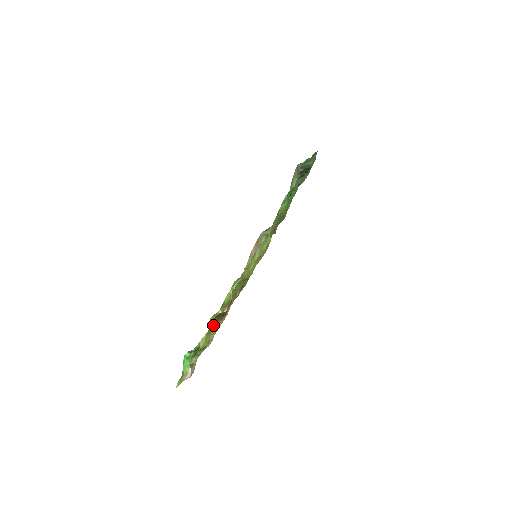
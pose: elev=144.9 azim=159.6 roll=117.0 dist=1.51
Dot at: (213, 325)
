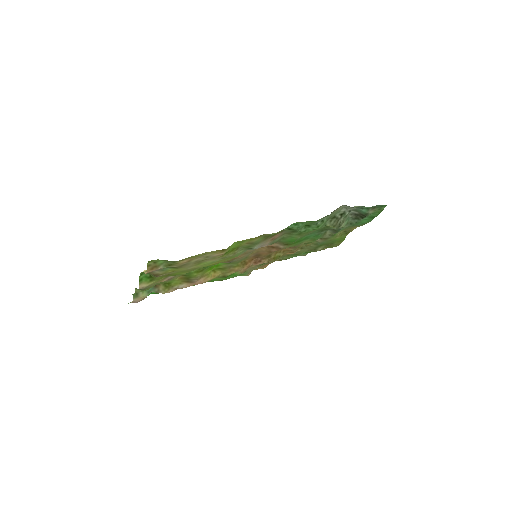
Dot at: (149, 278)
